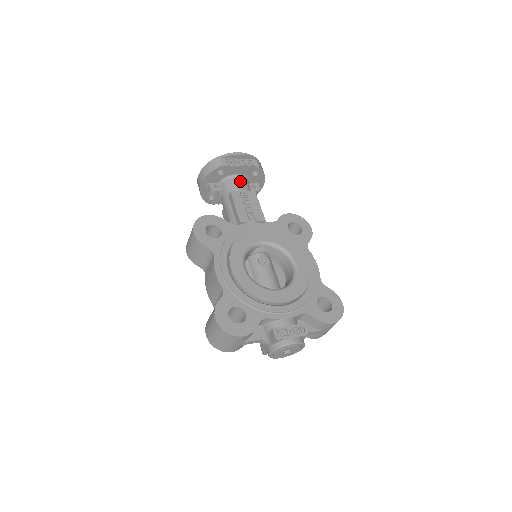
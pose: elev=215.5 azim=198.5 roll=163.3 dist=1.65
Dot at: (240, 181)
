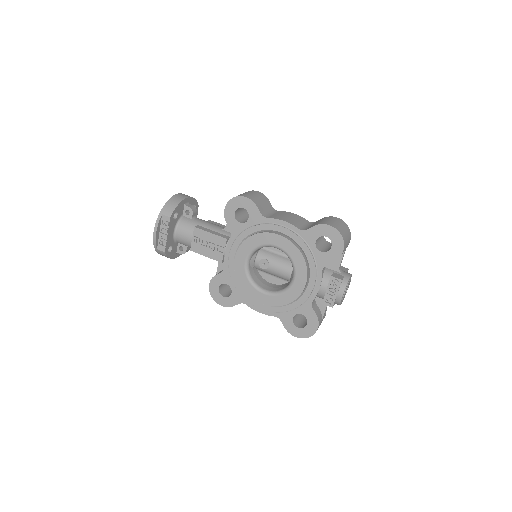
Dot at: (181, 234)
